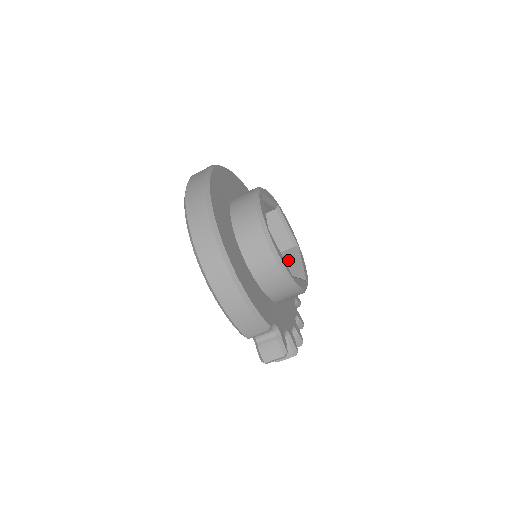
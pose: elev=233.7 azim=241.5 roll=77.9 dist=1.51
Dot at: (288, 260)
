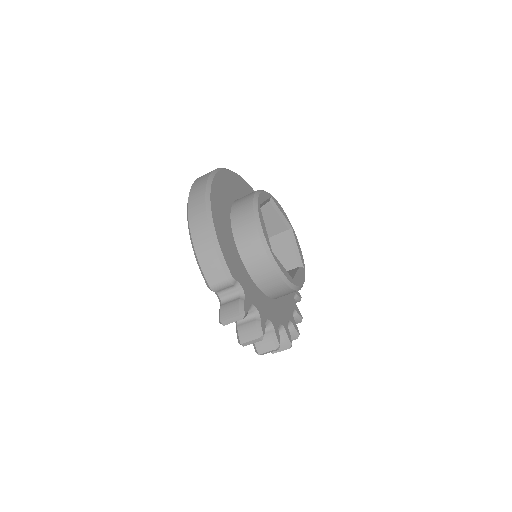
Dot at: (289, 274)
